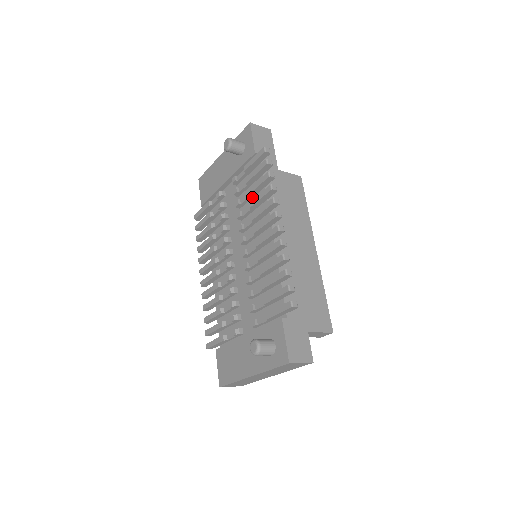
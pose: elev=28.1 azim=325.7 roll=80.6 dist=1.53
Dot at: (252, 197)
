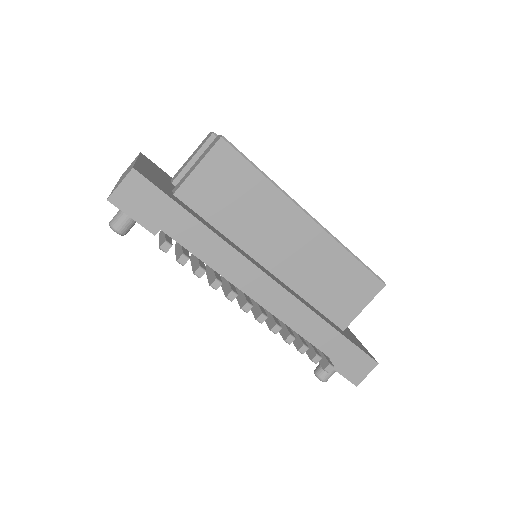
Dot at: occluded
